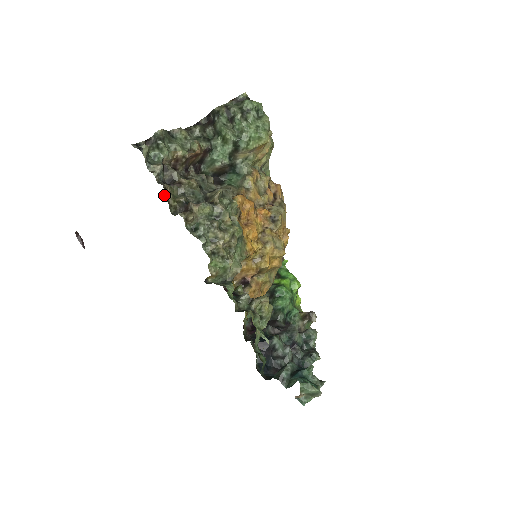
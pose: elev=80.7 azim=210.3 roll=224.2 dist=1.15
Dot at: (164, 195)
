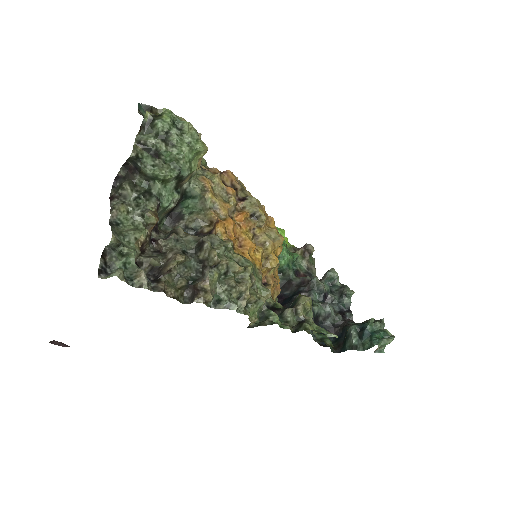
Dot at: (167, 296)
